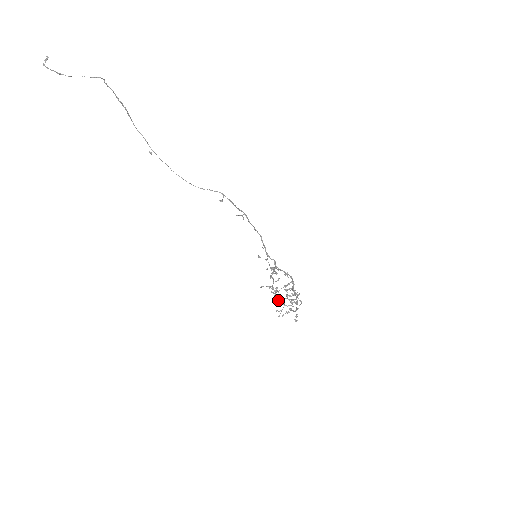
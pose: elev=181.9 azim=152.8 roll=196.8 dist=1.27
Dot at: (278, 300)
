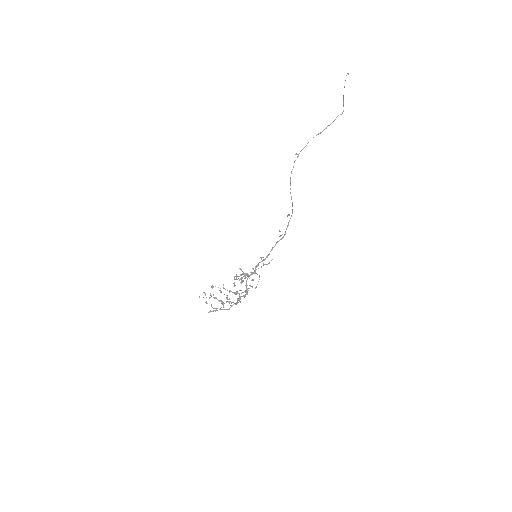
Dot at: occluded
